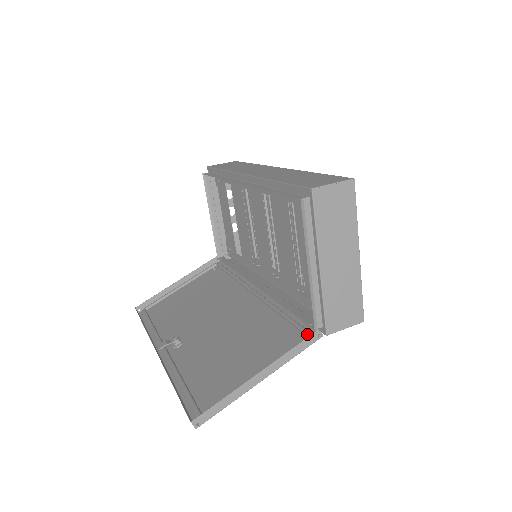
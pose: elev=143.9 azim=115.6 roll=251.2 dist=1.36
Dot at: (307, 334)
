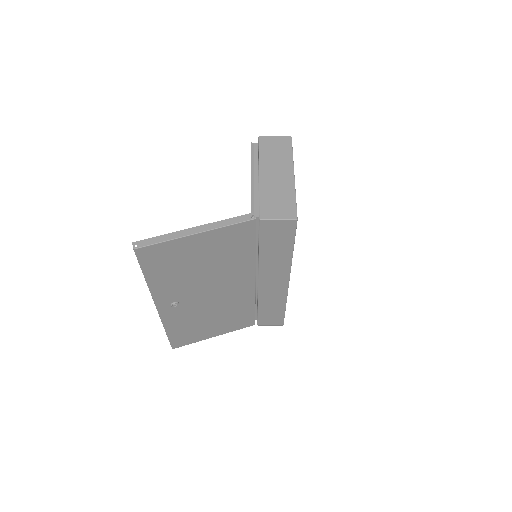
Dot at: (247, 225)
